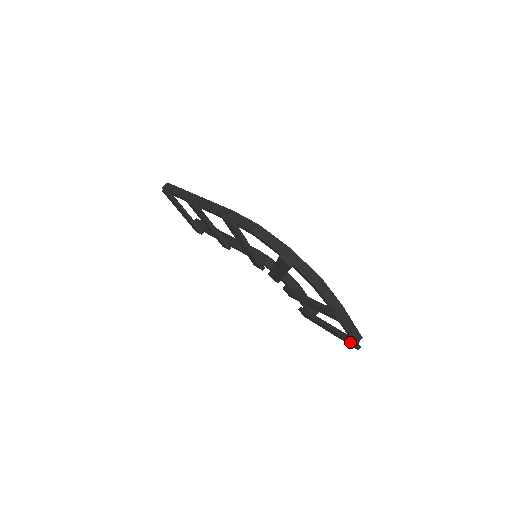
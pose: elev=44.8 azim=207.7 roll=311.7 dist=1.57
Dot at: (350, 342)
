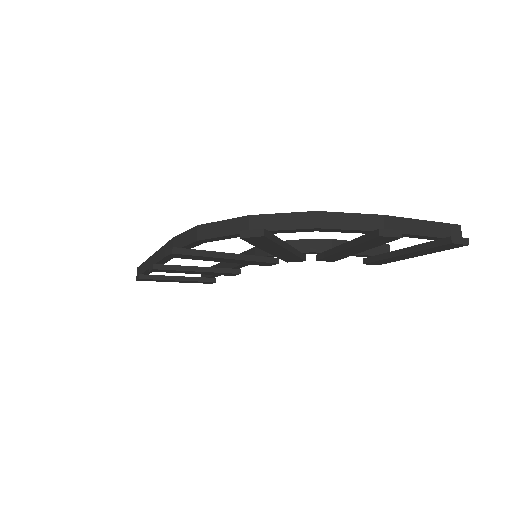
Dot at: (448, 246)
